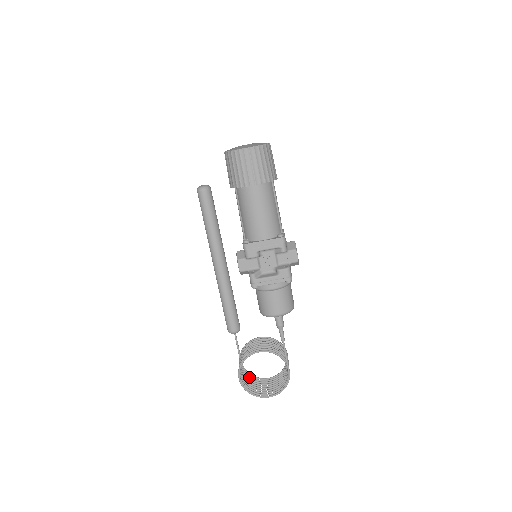
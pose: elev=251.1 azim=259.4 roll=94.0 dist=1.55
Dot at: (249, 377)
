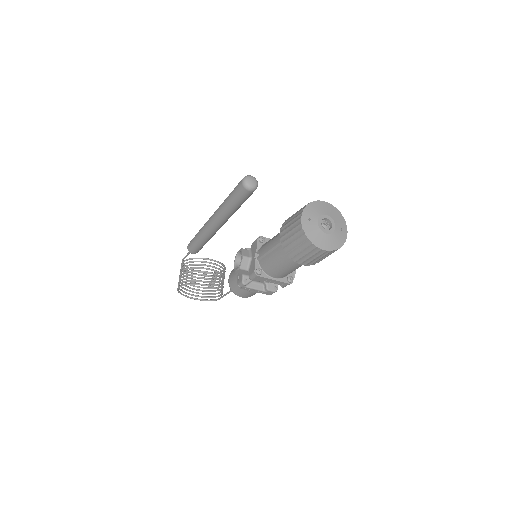
Dot at: (184, 271)
